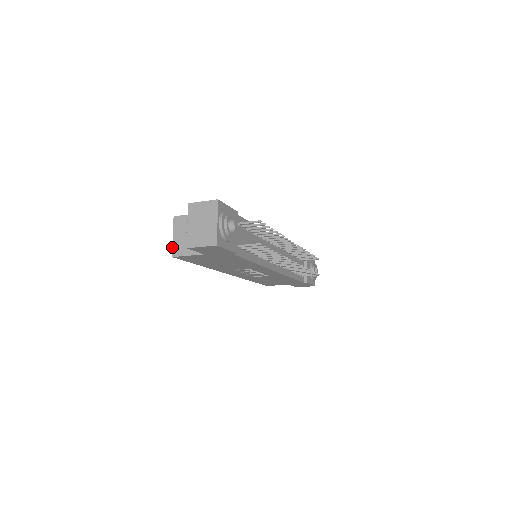
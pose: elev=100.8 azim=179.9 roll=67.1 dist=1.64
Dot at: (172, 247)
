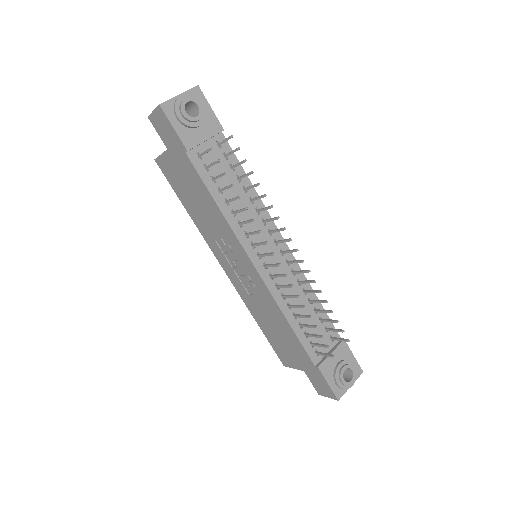
Dot at: occluded
